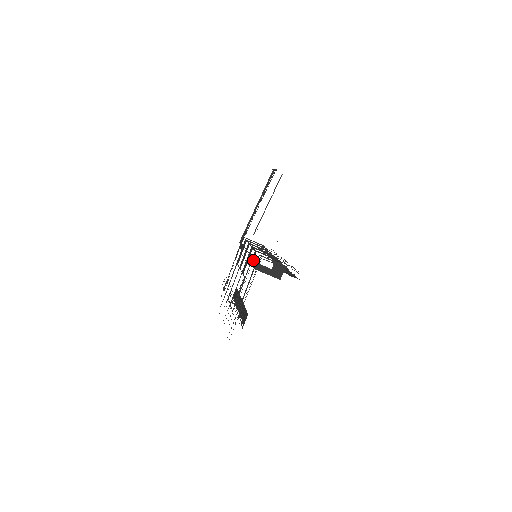
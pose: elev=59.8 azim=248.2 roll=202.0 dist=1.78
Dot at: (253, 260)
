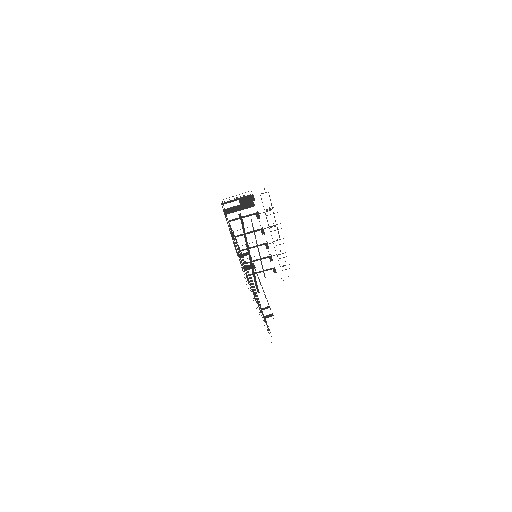
Dot at: occluded
